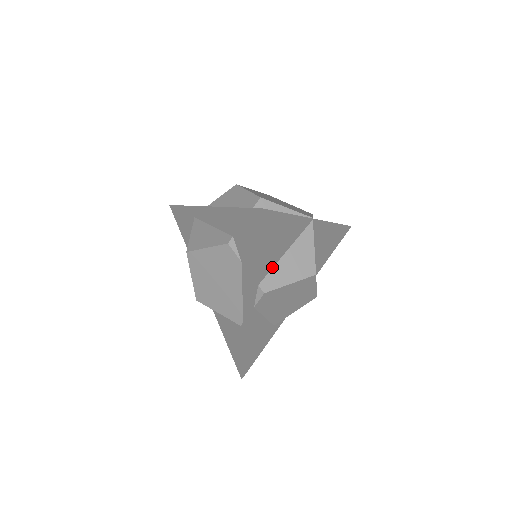
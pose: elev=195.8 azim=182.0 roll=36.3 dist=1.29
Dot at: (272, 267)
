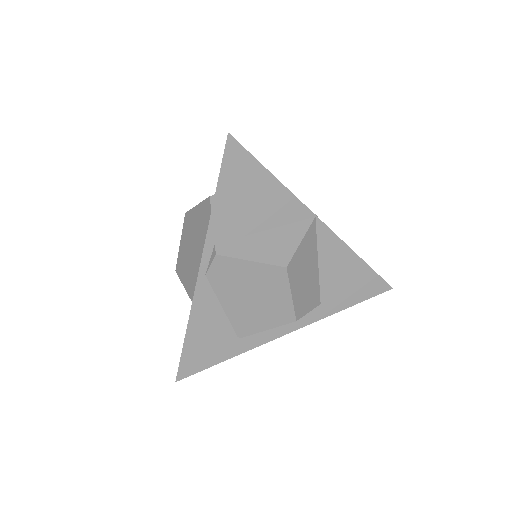
Dot at: (240, 236)
